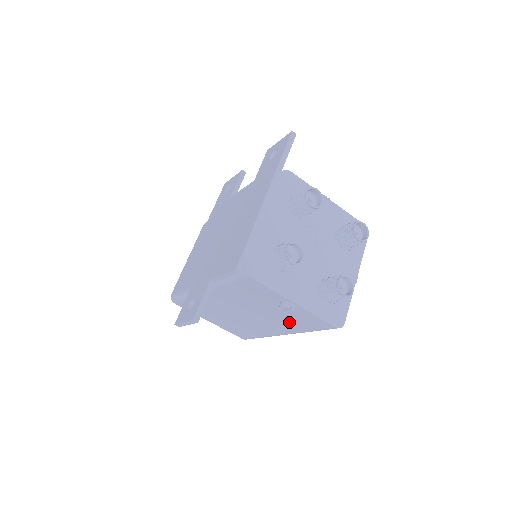
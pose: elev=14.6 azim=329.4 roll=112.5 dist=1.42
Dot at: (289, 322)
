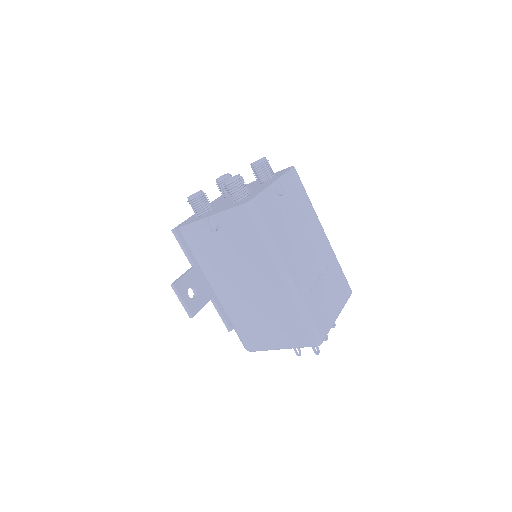
Dot at: (247, 248)
